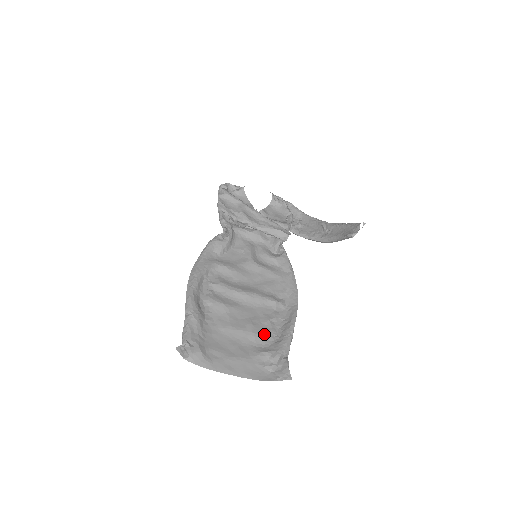
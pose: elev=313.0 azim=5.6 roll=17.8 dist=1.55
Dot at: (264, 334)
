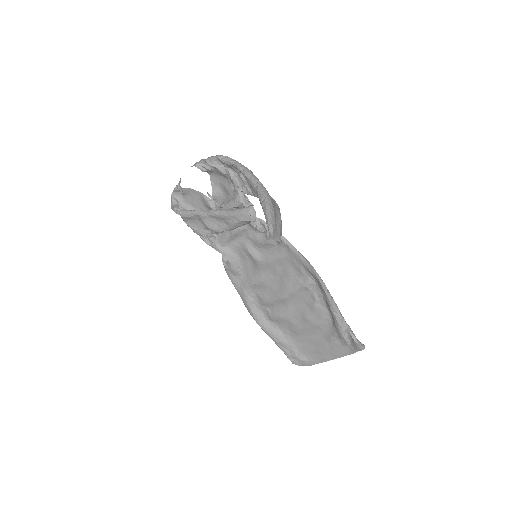
Dot at: (321, 320)
